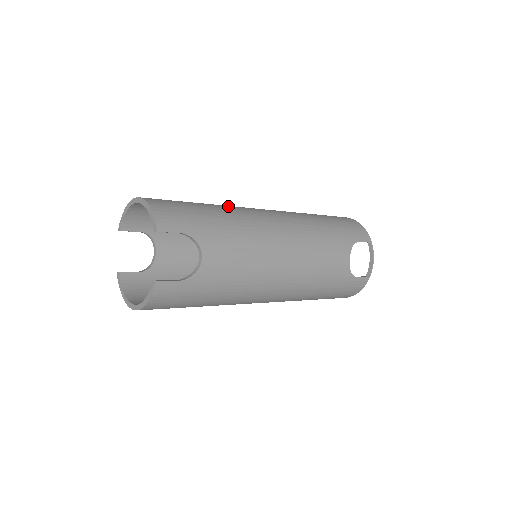
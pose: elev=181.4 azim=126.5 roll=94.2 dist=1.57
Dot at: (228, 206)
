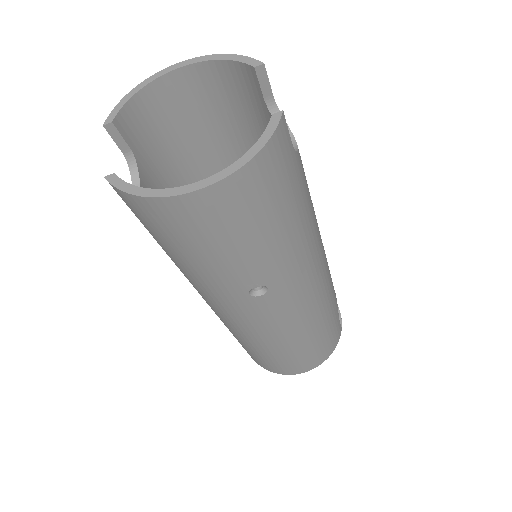
Dot at: occluded
